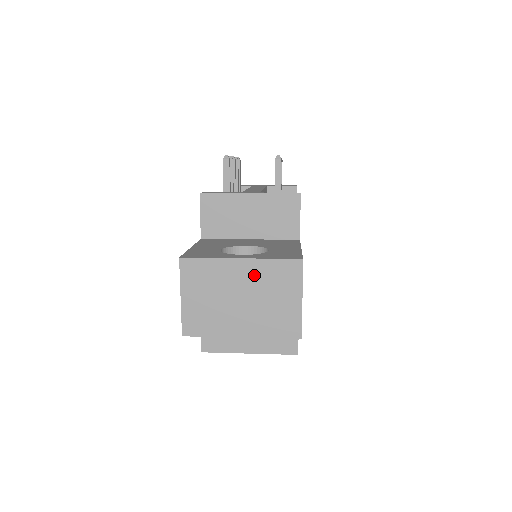
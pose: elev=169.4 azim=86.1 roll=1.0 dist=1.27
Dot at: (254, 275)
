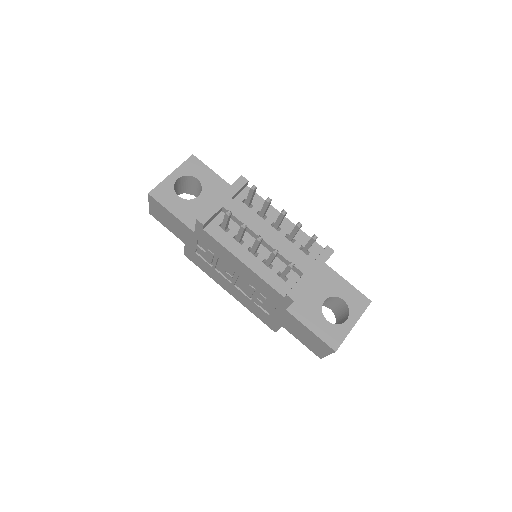
Dot at: occluded
